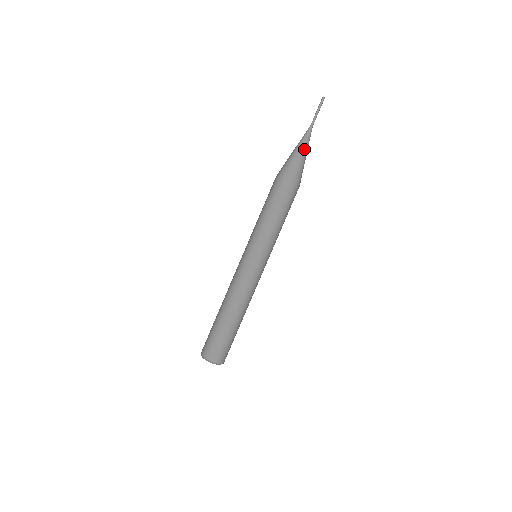
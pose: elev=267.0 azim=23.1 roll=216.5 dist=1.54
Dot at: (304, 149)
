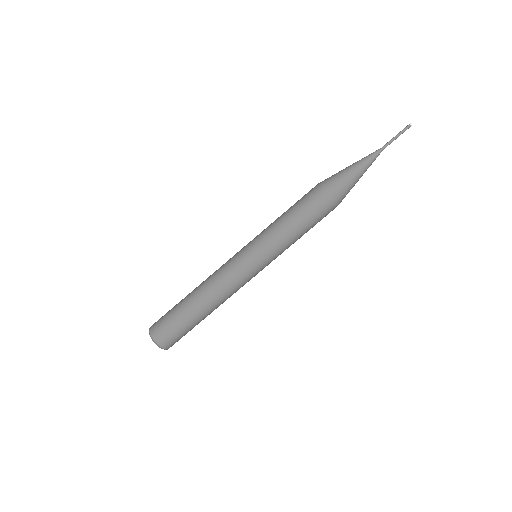
Dot at: occluded
